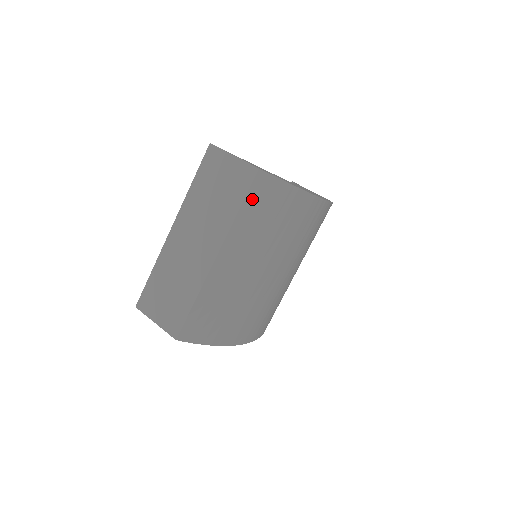
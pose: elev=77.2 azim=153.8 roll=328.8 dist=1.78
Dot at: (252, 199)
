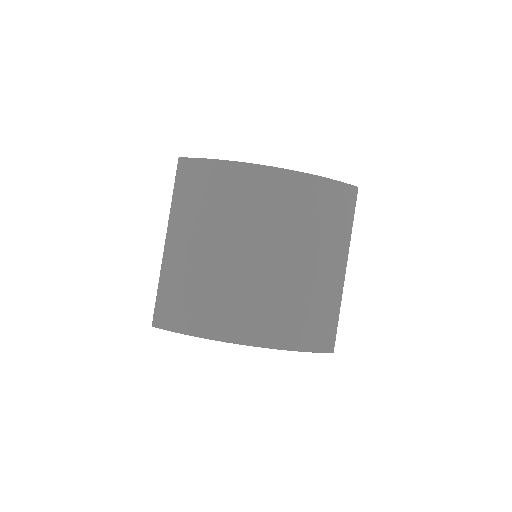
Dot at: (180, 183)
